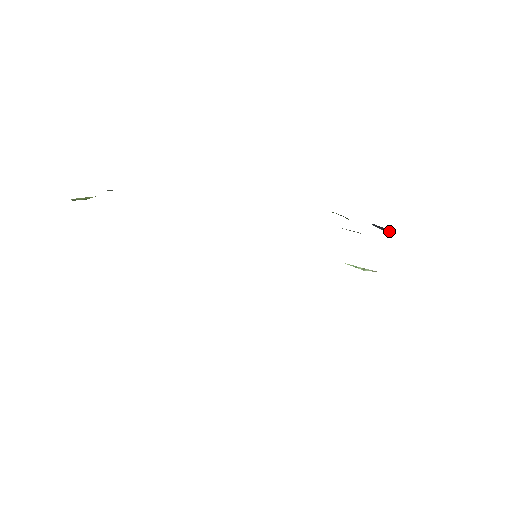
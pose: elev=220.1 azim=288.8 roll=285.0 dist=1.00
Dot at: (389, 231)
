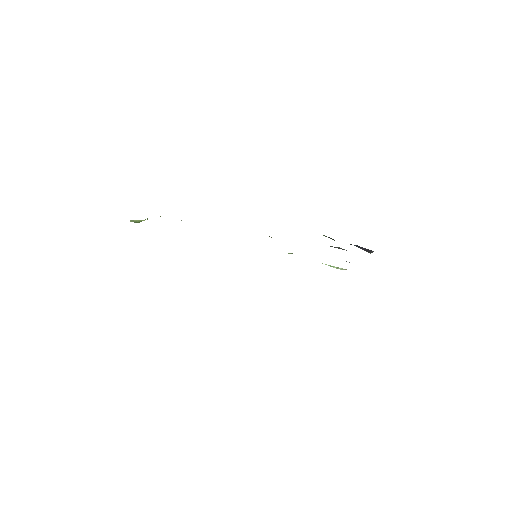
Dot at: (369, 251)
